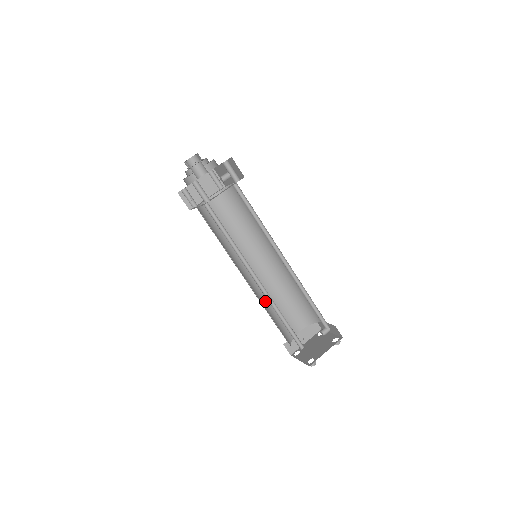
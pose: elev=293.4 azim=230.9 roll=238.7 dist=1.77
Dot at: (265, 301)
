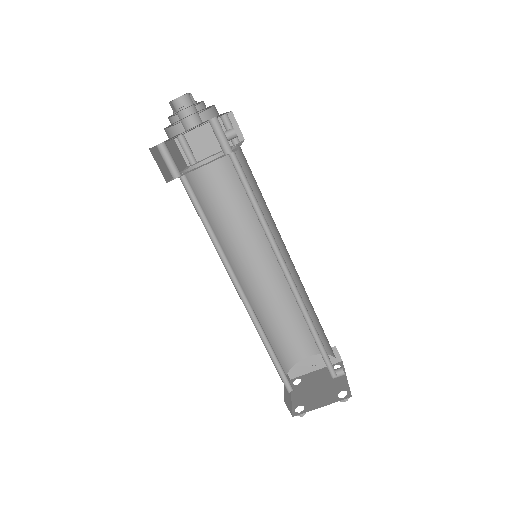
Dot at: (266, 311)
